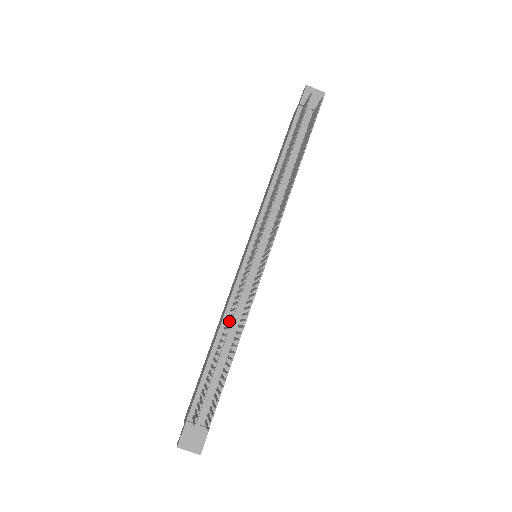
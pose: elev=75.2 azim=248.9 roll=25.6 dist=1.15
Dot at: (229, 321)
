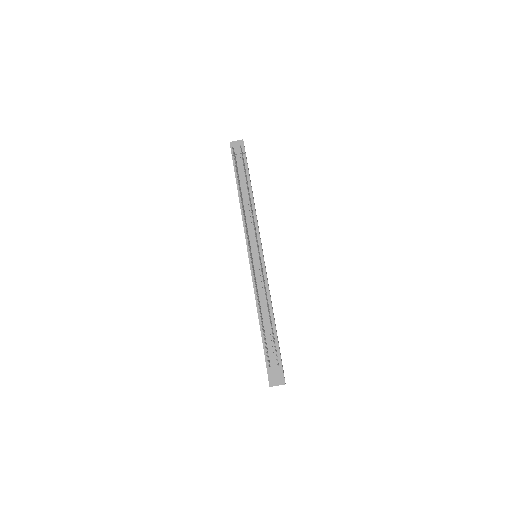
Dot at: (257, 299)
